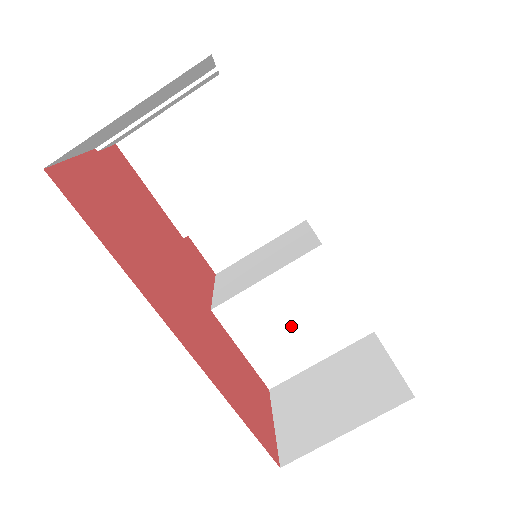
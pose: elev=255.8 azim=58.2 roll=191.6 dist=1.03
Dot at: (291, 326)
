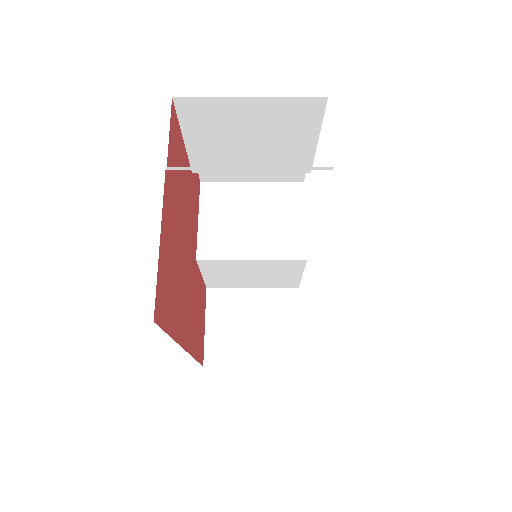
Dot at: (248, 275)
